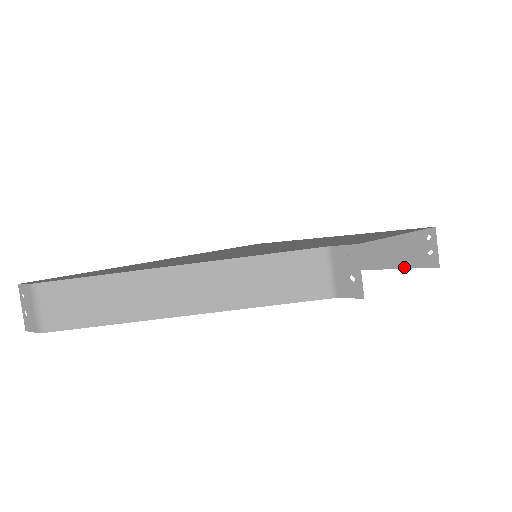
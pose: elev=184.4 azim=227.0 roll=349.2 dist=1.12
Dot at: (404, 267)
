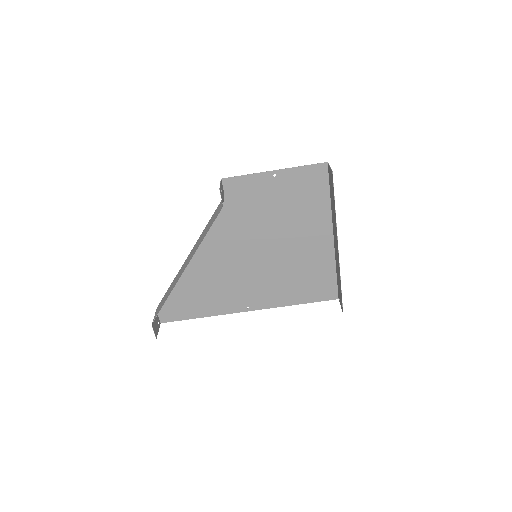
Dot at: (334, 196)
